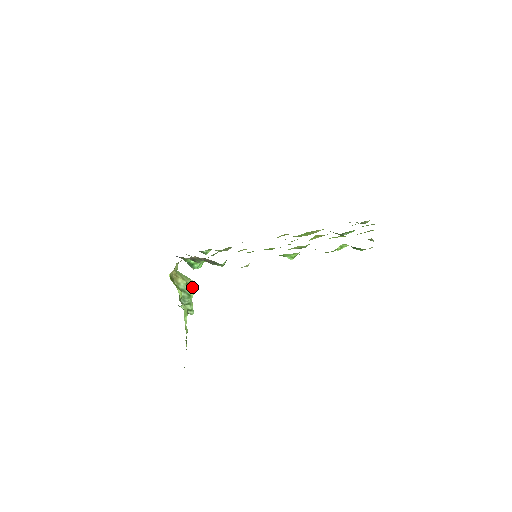
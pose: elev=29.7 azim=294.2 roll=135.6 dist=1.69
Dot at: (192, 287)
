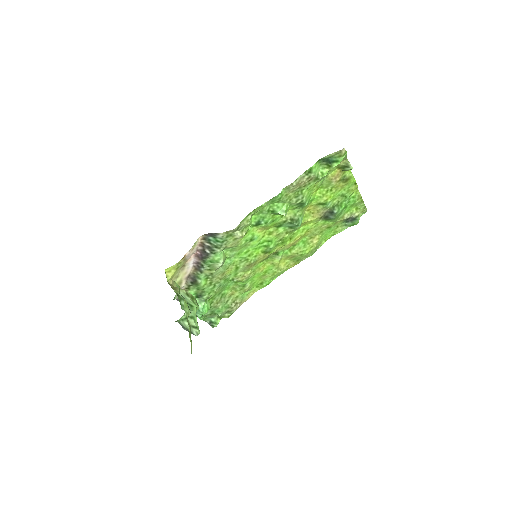
Dot at: (194, 301)
